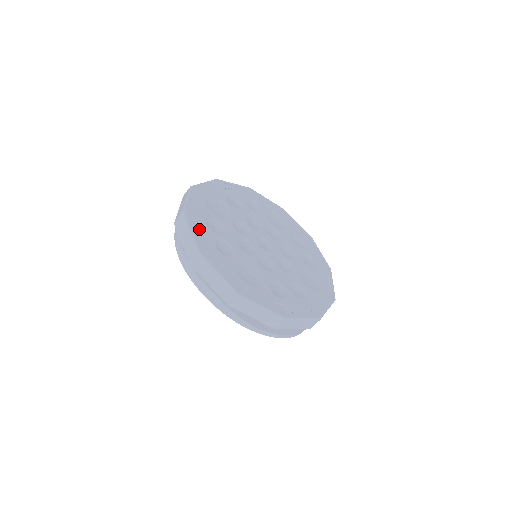
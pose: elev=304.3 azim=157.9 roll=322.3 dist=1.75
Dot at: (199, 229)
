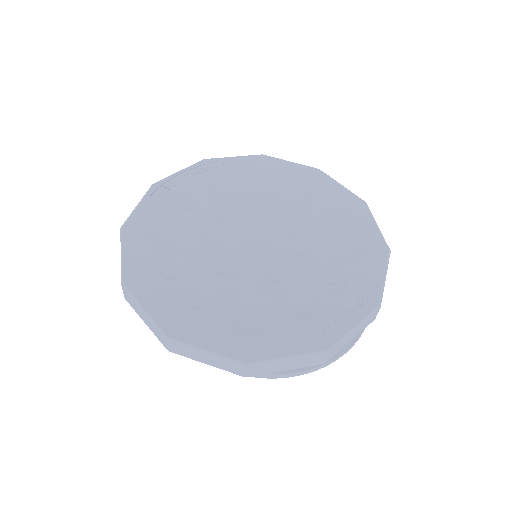
Dot at: (153, 295)
